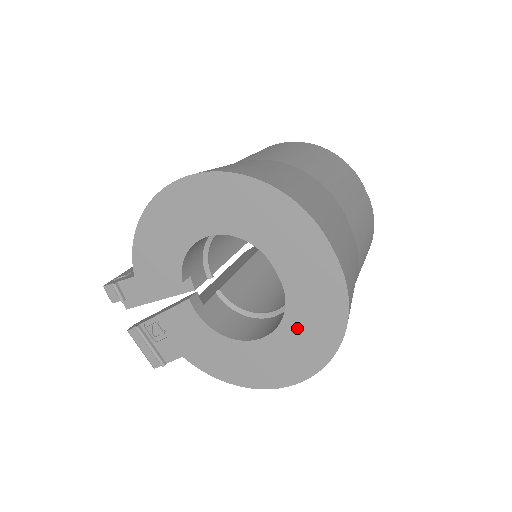
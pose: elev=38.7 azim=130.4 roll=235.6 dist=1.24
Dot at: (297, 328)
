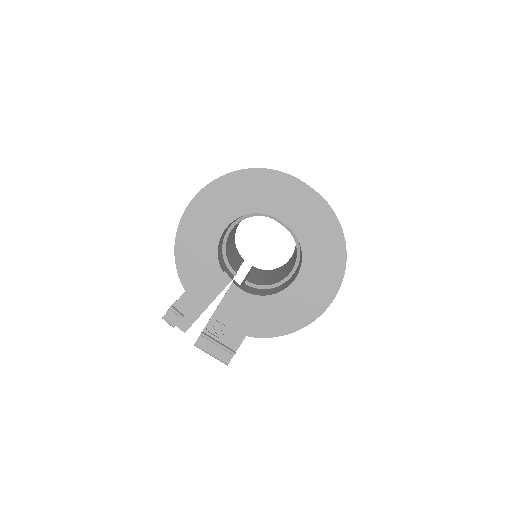
Dot at: (314, 254)
